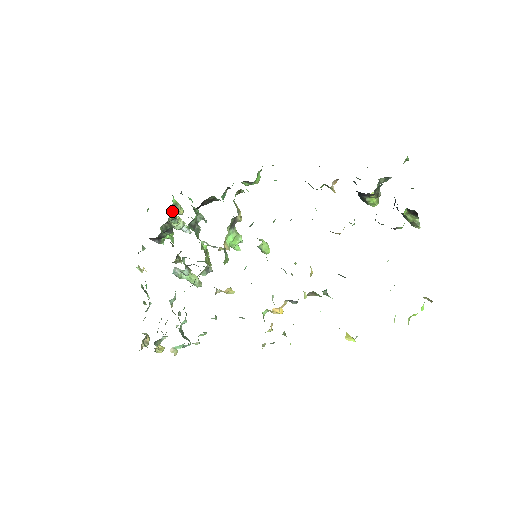
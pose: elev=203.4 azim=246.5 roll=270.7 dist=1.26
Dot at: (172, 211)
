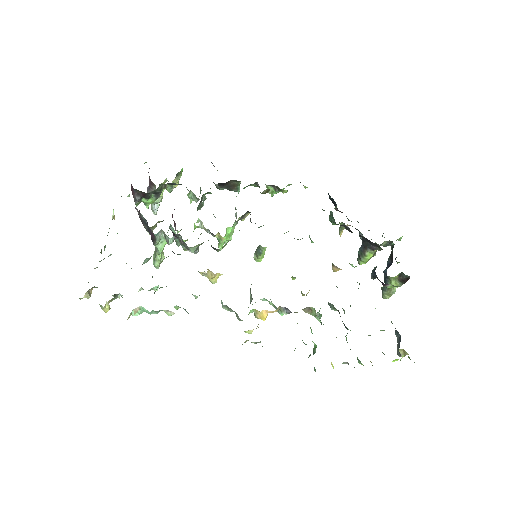
Dot at: (175, 177)
